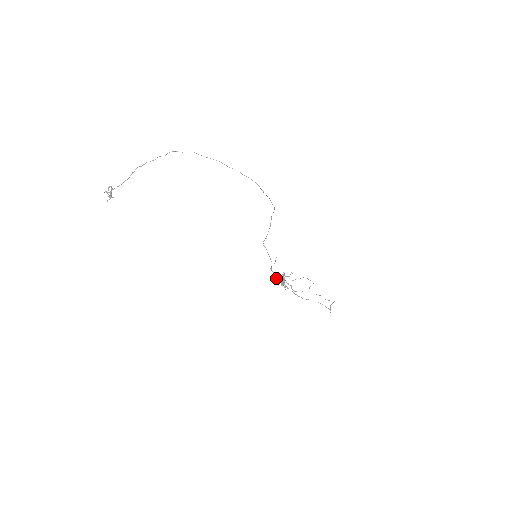
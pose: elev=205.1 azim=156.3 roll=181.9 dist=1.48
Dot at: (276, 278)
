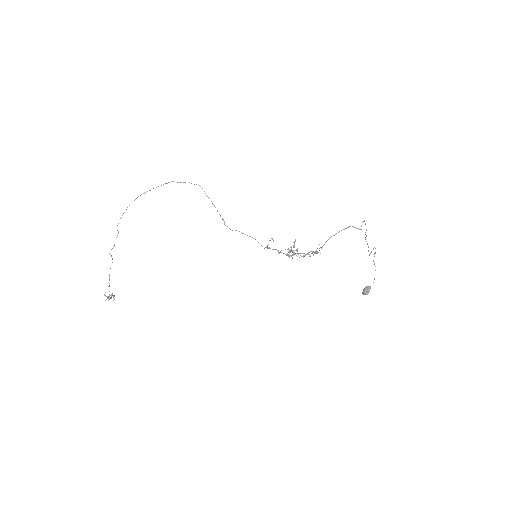
Dot at: (279, 253)
